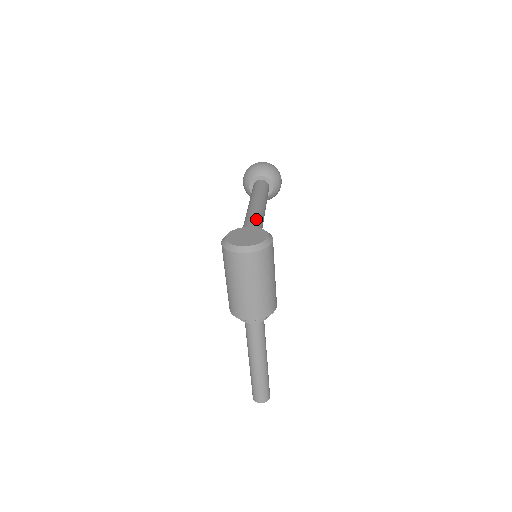
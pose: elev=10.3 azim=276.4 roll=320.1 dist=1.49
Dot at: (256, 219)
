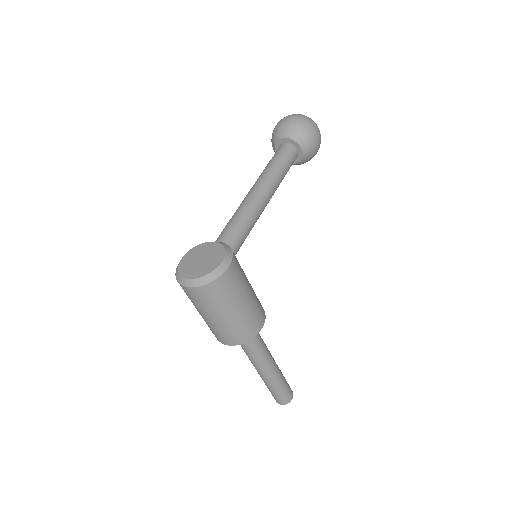
Dot at: (237, 222)
